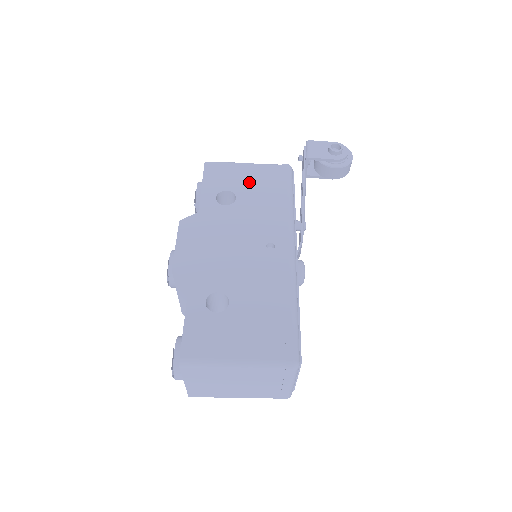
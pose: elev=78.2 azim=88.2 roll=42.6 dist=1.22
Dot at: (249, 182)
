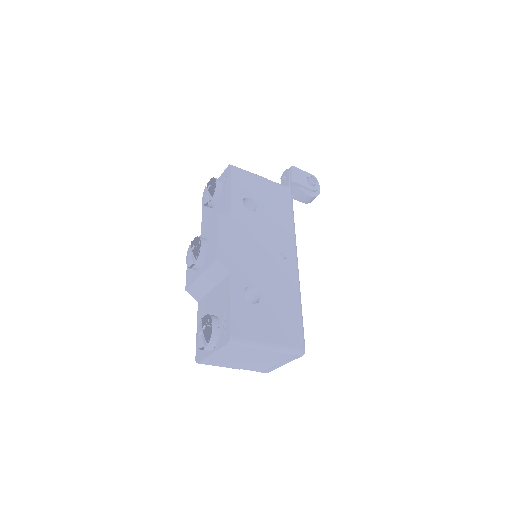
Dot at: (265, 195)
